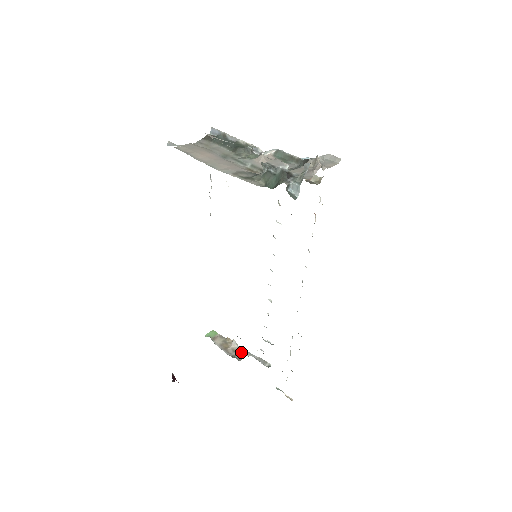
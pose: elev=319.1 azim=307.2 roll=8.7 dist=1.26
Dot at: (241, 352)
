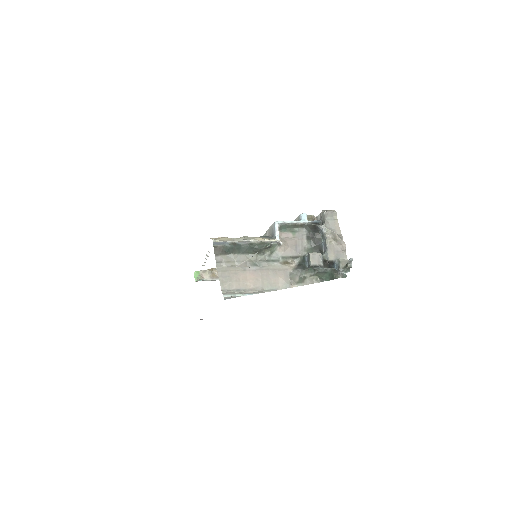
Dot at: occluded
